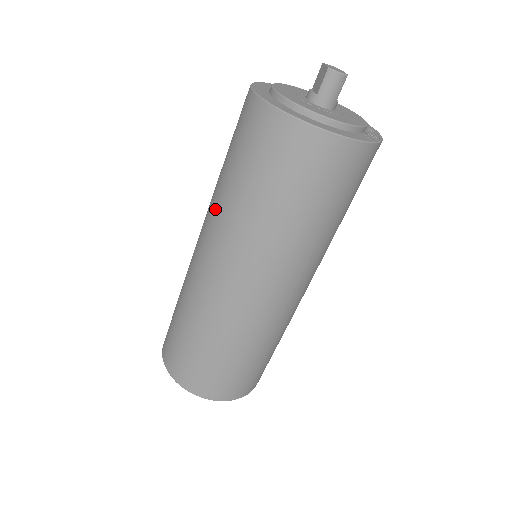
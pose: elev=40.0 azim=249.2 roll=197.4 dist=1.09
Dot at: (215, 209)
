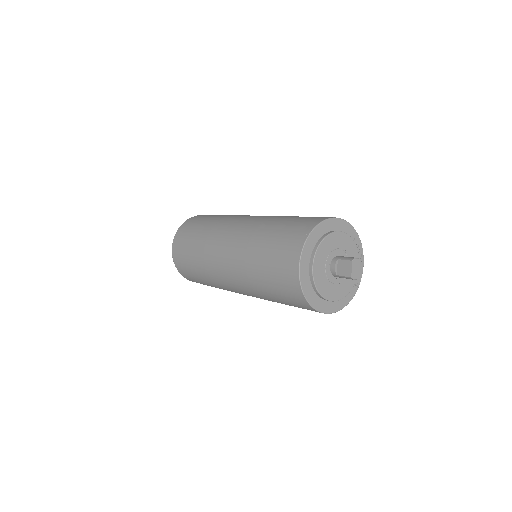
Dot at: (244, 272)
